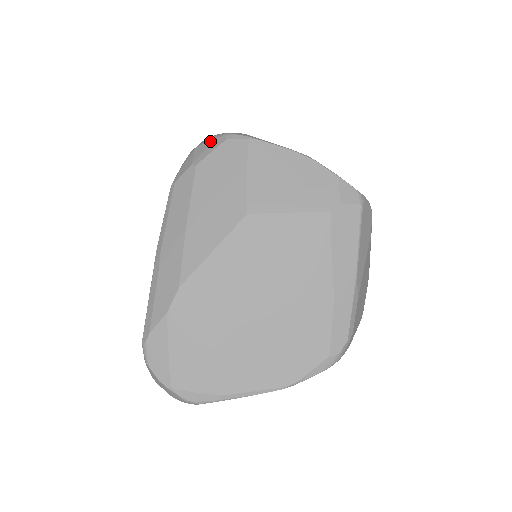
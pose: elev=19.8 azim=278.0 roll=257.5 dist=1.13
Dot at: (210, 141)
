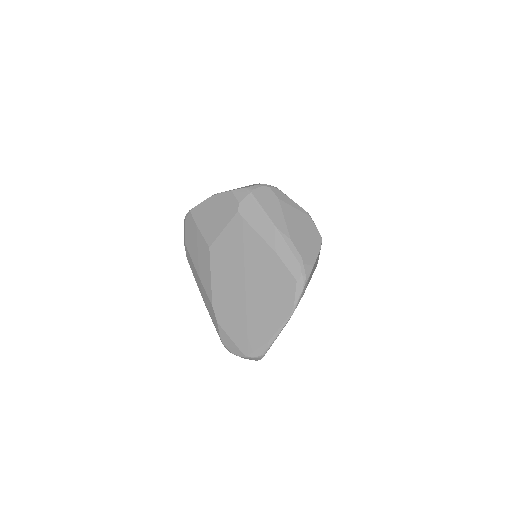
Dot at: occluded
